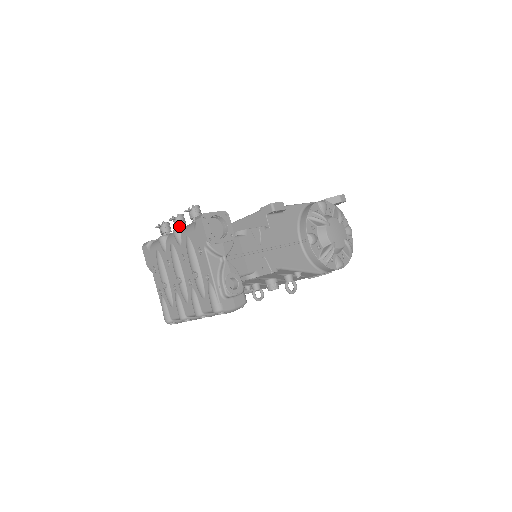
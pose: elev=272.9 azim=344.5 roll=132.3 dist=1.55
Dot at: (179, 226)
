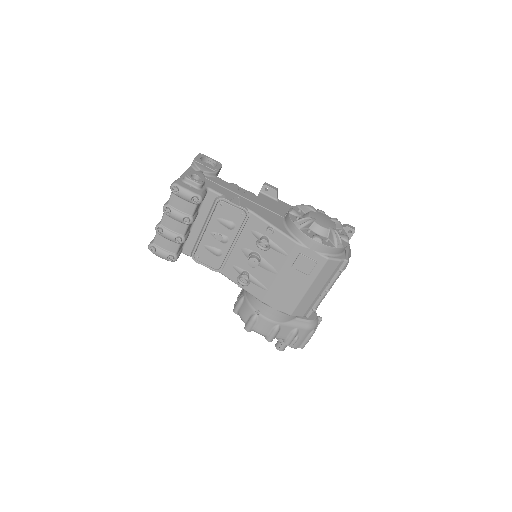
Dot at: occluded
